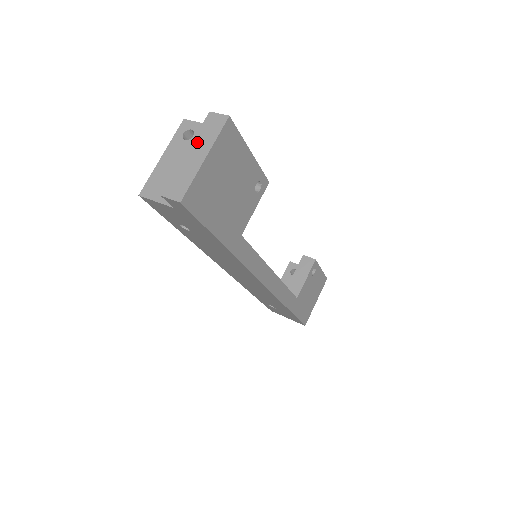
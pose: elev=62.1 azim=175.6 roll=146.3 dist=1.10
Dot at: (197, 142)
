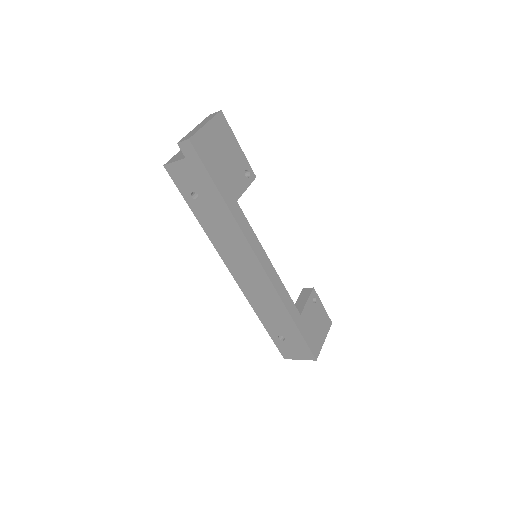
Dot at: (201, 123)
